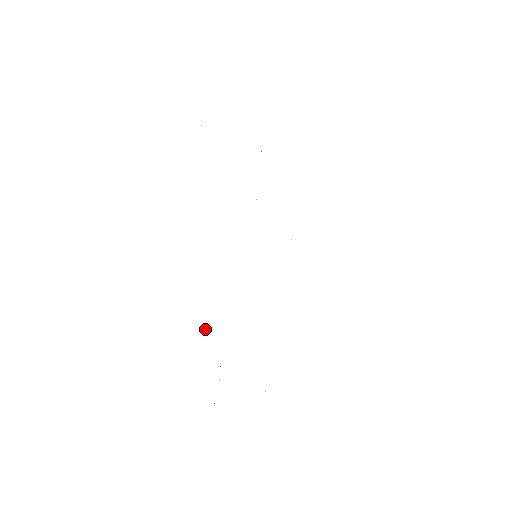
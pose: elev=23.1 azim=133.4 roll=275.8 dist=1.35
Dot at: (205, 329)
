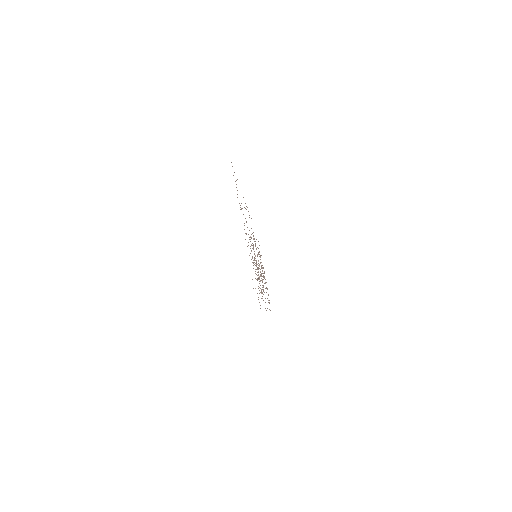
Dot at: occluded
